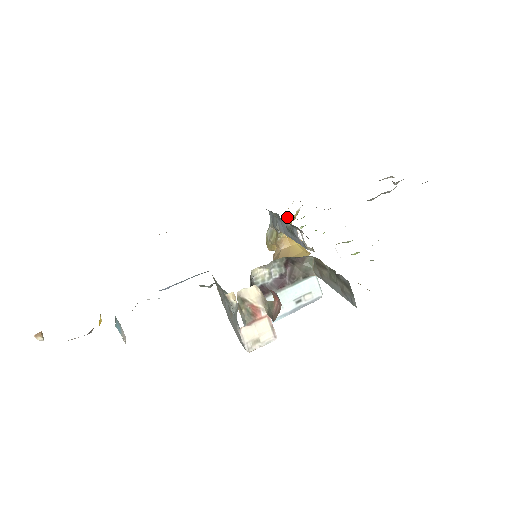
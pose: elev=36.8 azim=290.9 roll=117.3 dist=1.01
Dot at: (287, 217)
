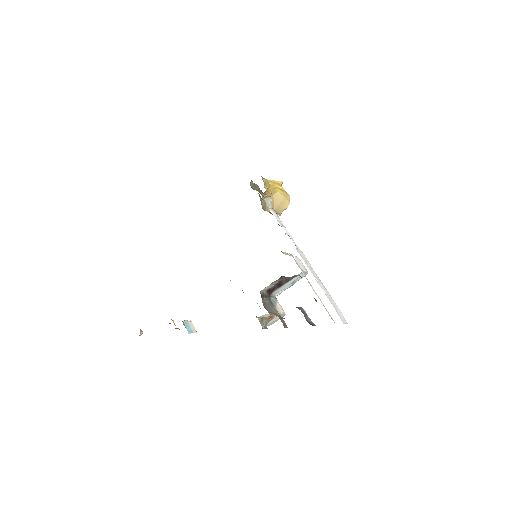
Dot at: (267, 196)
